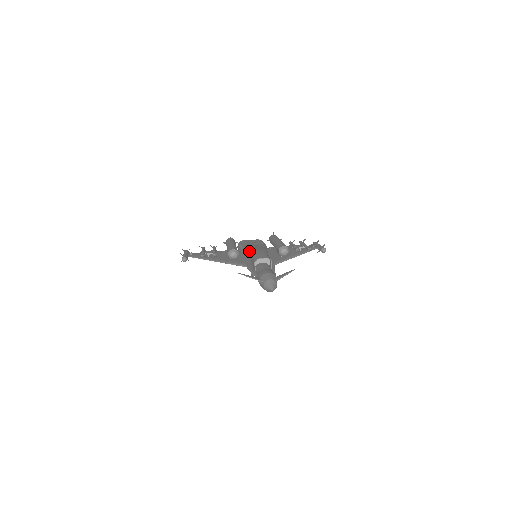
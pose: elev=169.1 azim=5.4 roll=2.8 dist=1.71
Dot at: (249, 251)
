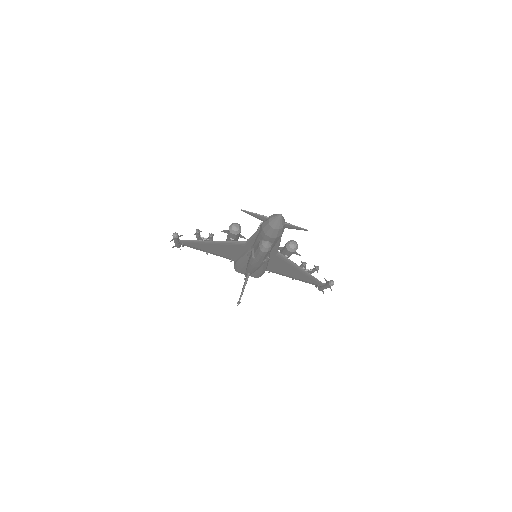
Dot at: occluded
